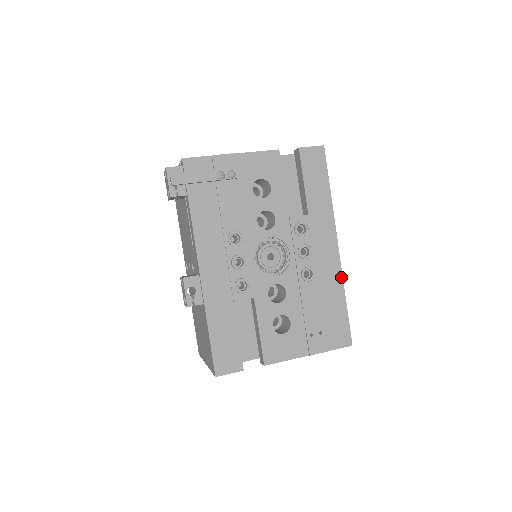
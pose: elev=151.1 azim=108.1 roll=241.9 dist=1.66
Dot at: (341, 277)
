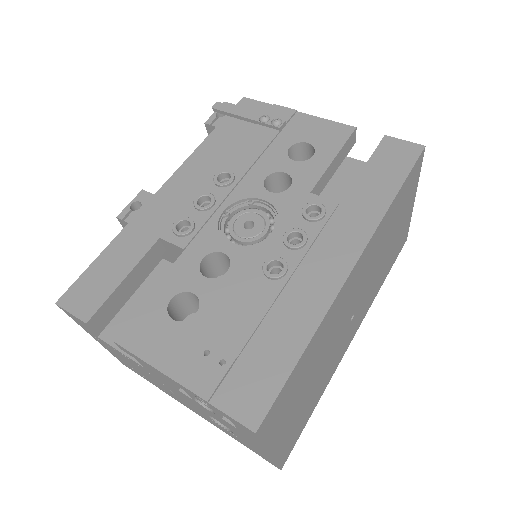
Dot at: (325, 309)
